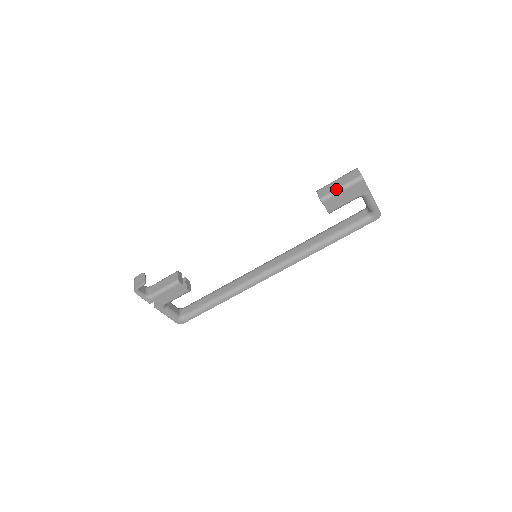
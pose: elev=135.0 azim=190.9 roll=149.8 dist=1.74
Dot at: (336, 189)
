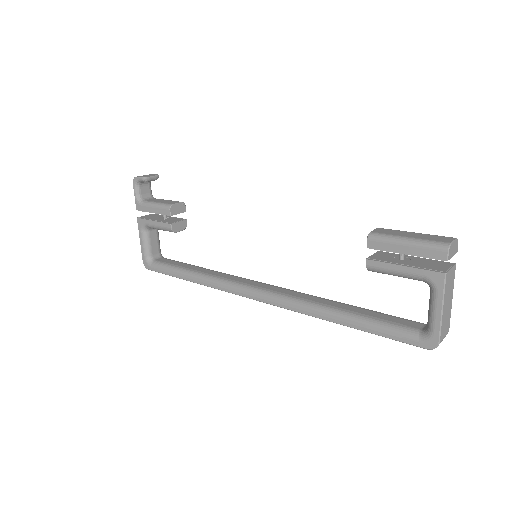
Dot at: (400, 236)
